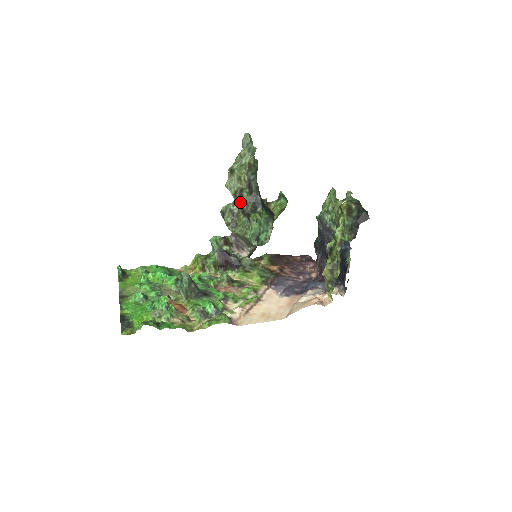
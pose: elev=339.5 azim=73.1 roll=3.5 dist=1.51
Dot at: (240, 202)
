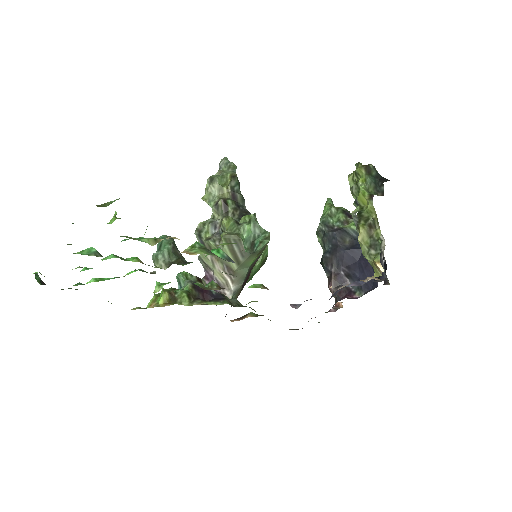
Dot at: (223, 212)
